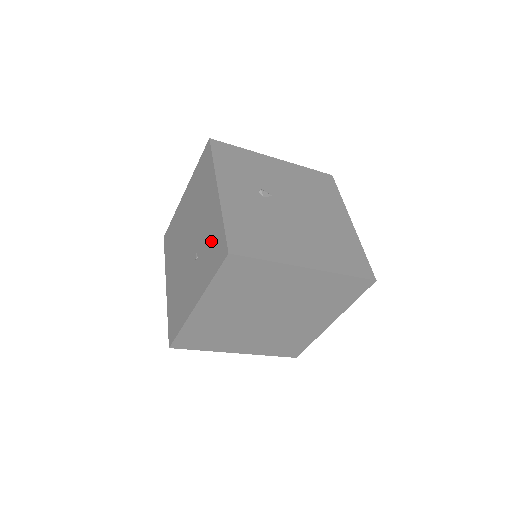
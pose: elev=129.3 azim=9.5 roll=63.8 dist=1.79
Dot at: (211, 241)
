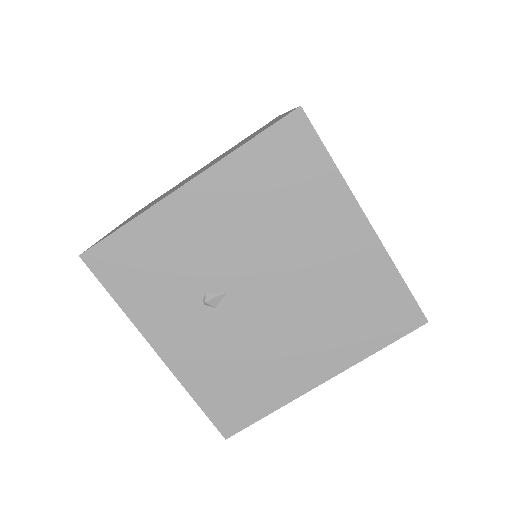
Dot at: occluded
